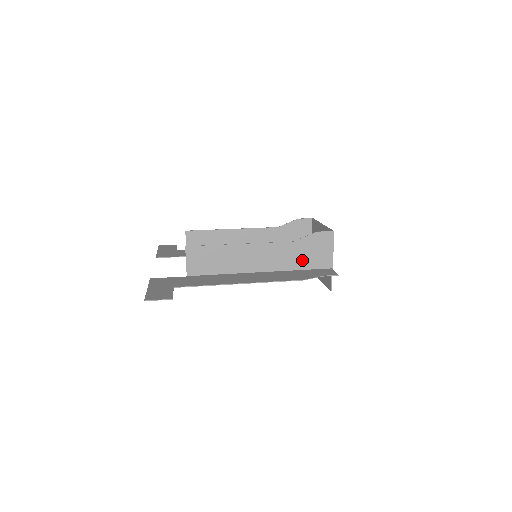
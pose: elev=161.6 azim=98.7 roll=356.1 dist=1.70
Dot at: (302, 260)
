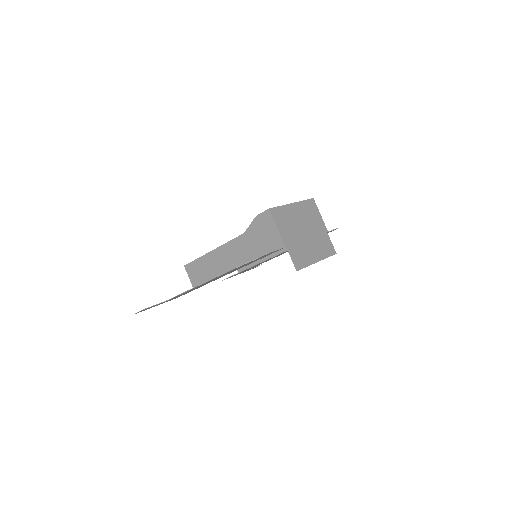
Dot at: (258, 248)
